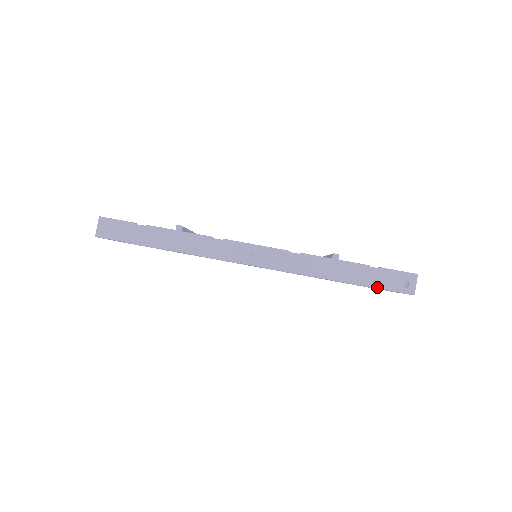
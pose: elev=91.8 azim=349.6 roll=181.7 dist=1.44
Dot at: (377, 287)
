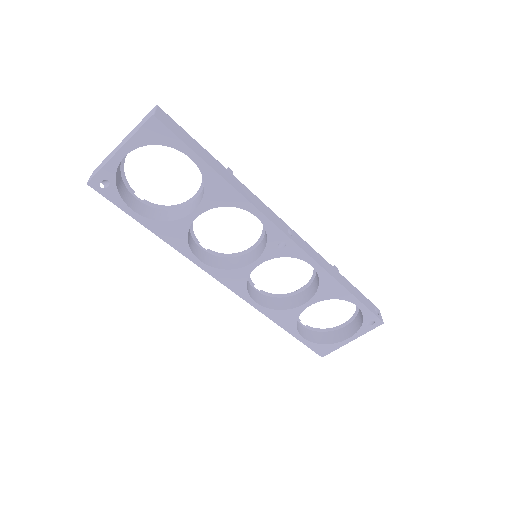
Dot at: (365, 305)
